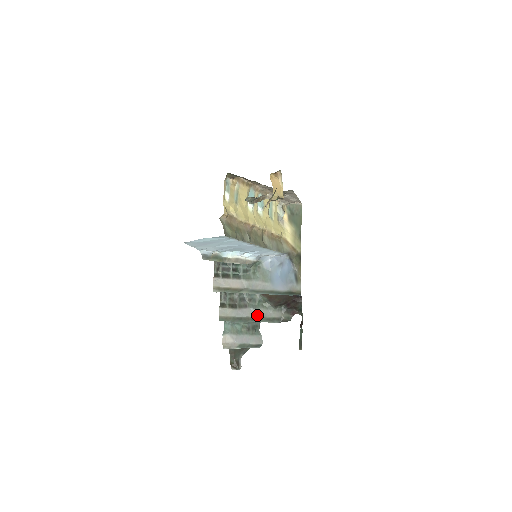
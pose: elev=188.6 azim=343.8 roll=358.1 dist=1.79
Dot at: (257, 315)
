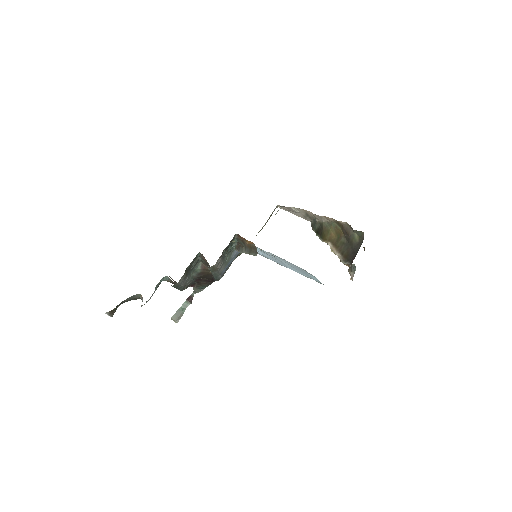
Dot at: (184, 284)
